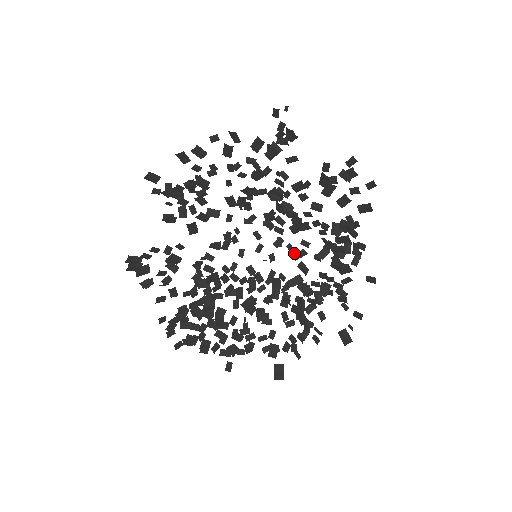
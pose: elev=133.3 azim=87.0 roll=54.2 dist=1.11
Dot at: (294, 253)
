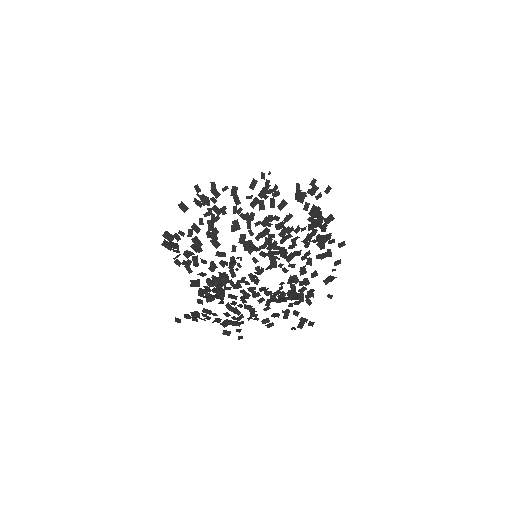
Dot at: (284, 269)
